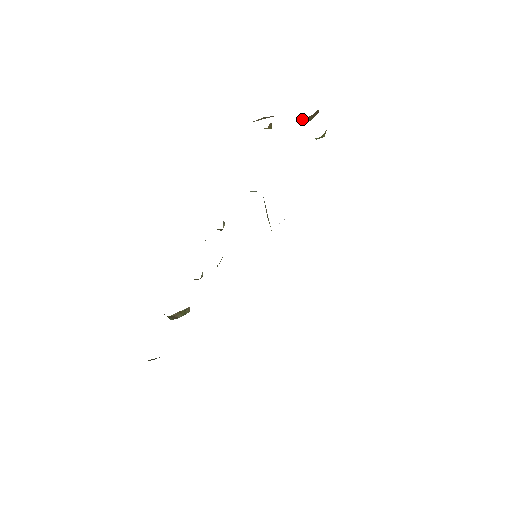
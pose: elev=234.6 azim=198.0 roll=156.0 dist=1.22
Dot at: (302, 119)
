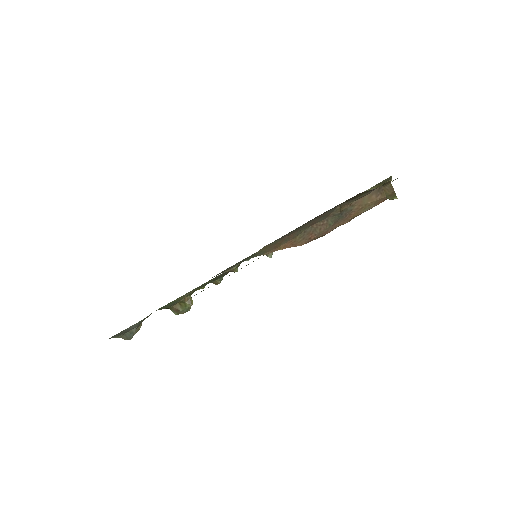
Dot at: occluded
